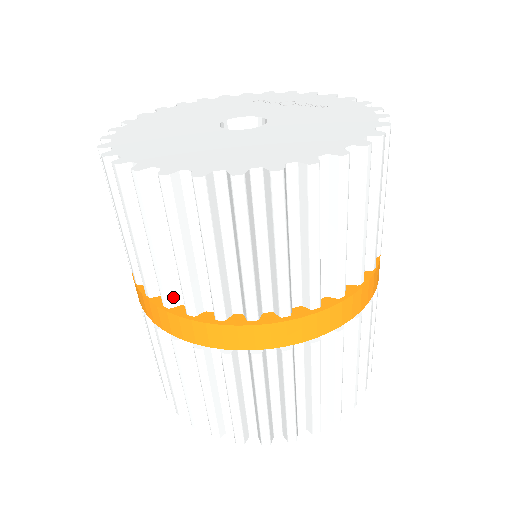
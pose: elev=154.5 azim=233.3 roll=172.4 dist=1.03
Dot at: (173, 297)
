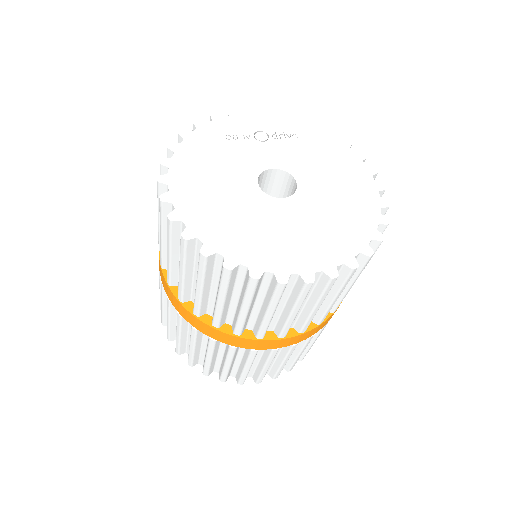
Dot at: occluded
